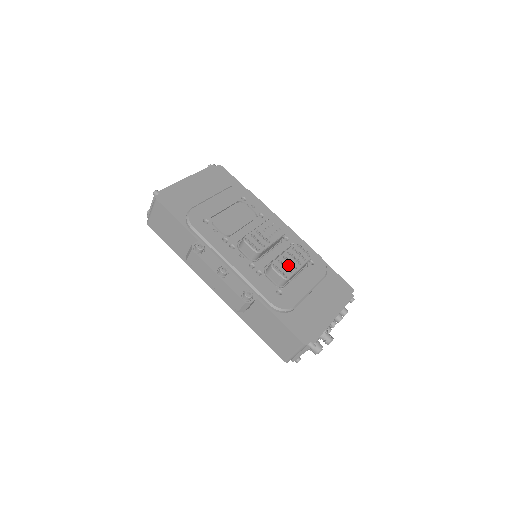
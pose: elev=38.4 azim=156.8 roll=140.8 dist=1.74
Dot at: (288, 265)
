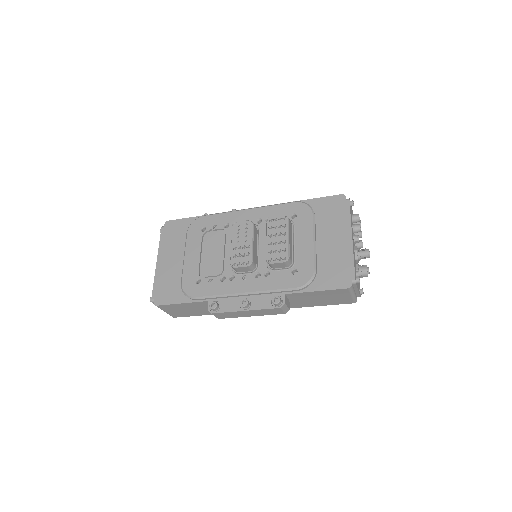
Dot at: (278, 248)
